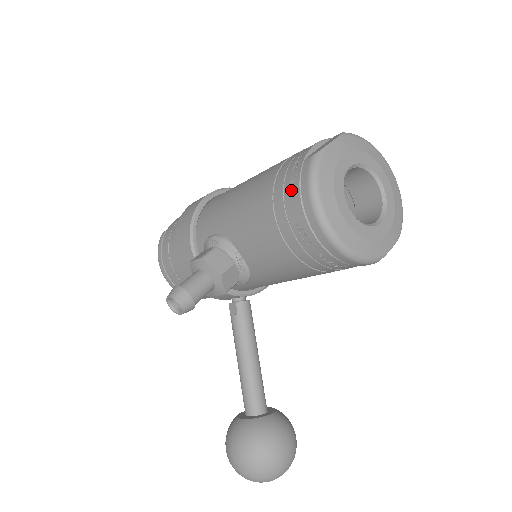
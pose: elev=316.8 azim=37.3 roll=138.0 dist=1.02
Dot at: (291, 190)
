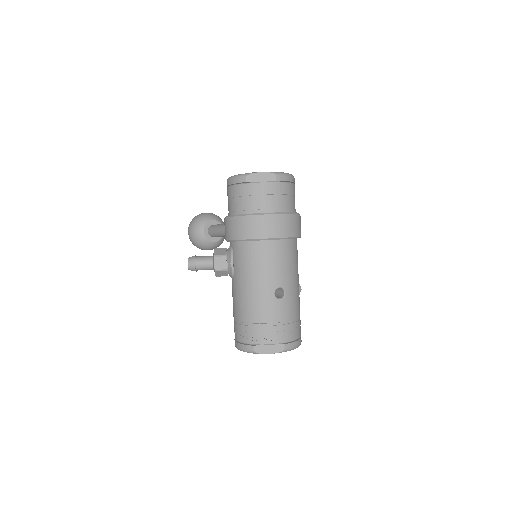
Dot at: (242, 337)
